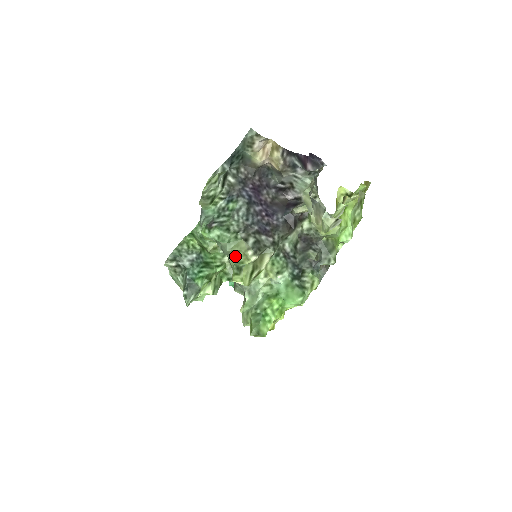
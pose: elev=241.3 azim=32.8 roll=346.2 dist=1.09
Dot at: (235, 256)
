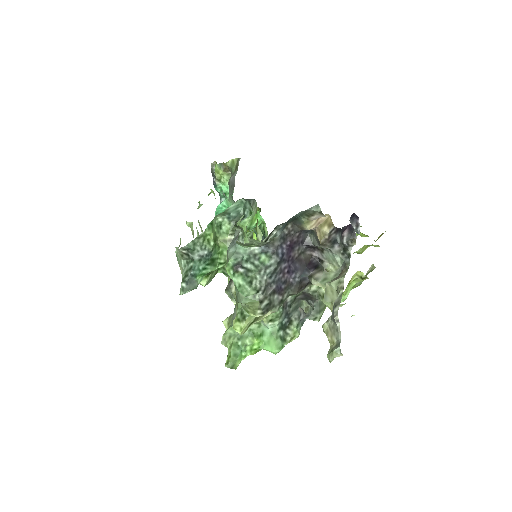
Dot at: (245, 305)
